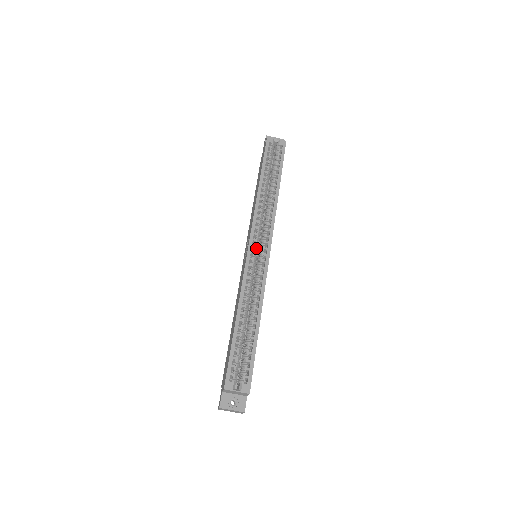
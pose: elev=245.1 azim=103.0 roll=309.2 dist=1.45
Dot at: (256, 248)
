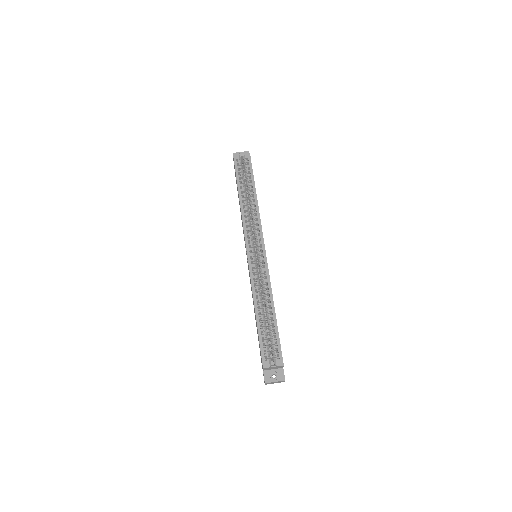
Dot at: (253, 251)
